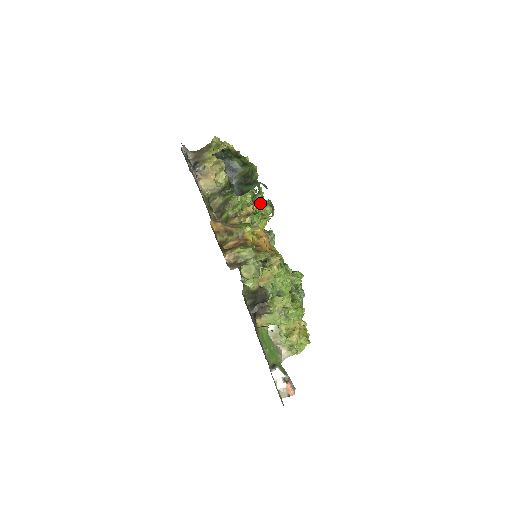
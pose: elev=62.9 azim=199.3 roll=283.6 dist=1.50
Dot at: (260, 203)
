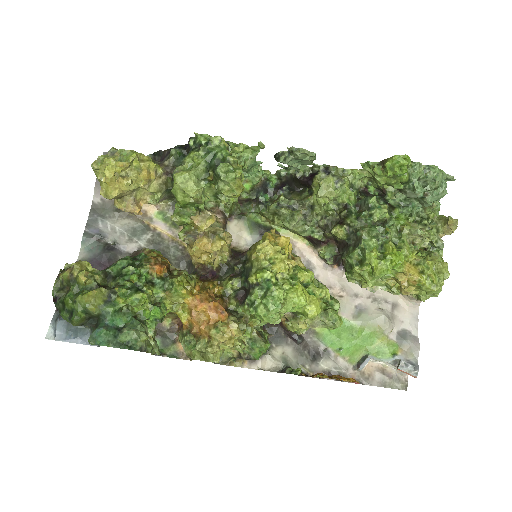
Dot at: (140, 307)
